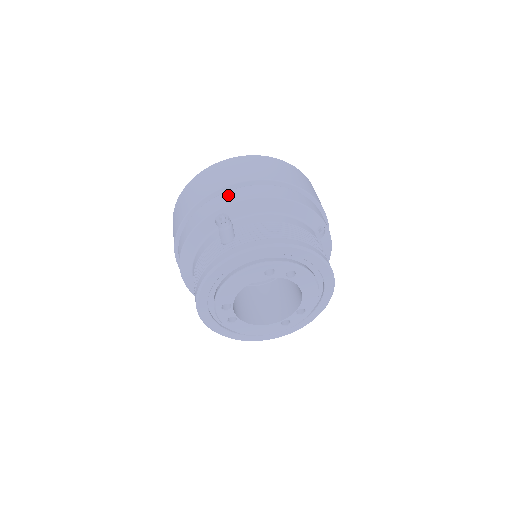
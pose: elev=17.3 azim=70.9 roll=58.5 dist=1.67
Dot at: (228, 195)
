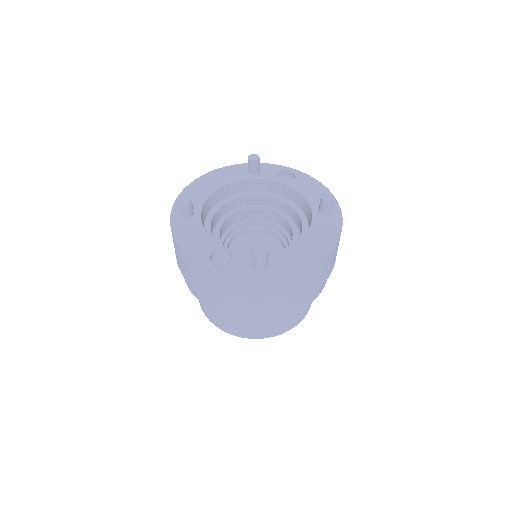
Dot at: (211, 303)
